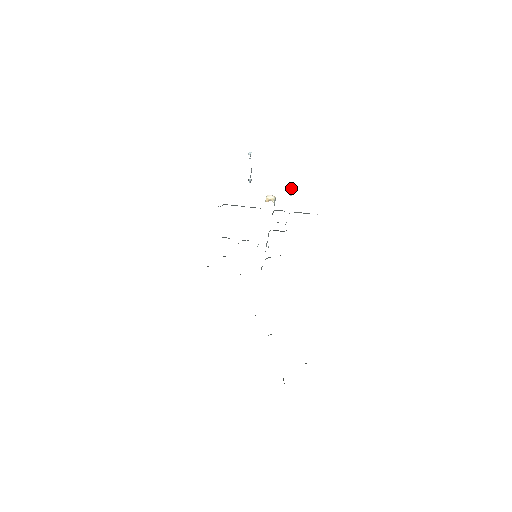
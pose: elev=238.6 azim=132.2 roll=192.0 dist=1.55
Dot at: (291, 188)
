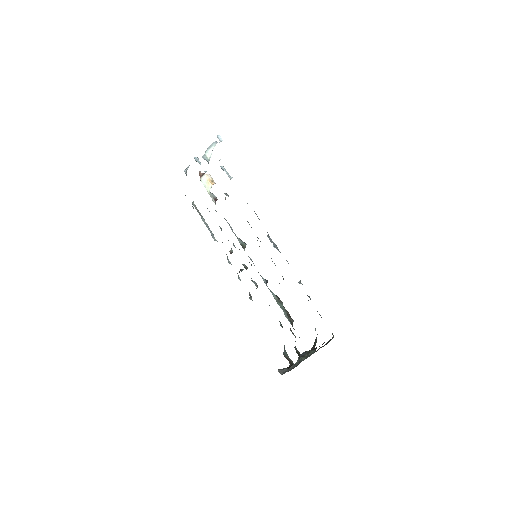
Dot at: occluded
